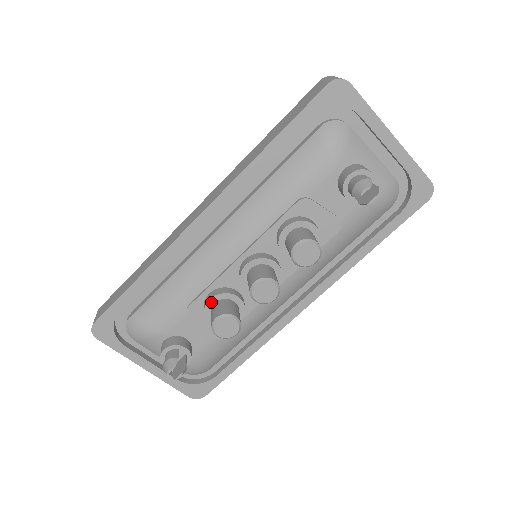
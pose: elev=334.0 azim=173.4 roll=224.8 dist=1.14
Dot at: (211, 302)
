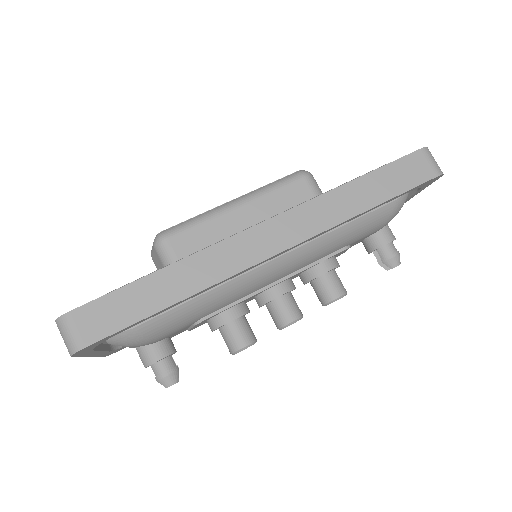
Dot at: (231, 321)
